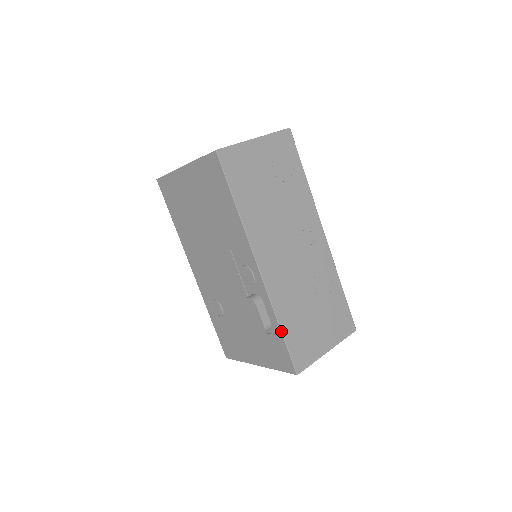
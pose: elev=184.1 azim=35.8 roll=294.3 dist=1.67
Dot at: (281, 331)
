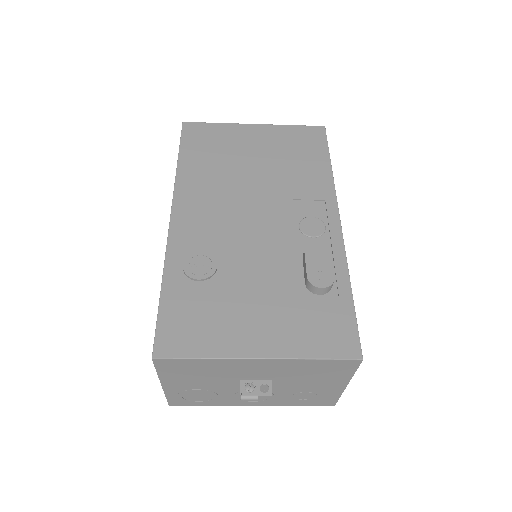
Dot at: occluded
